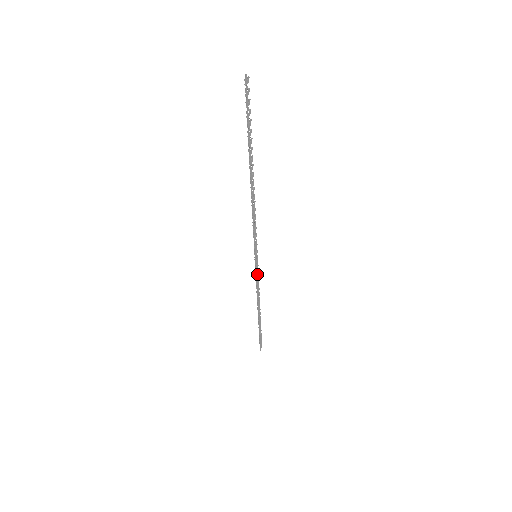
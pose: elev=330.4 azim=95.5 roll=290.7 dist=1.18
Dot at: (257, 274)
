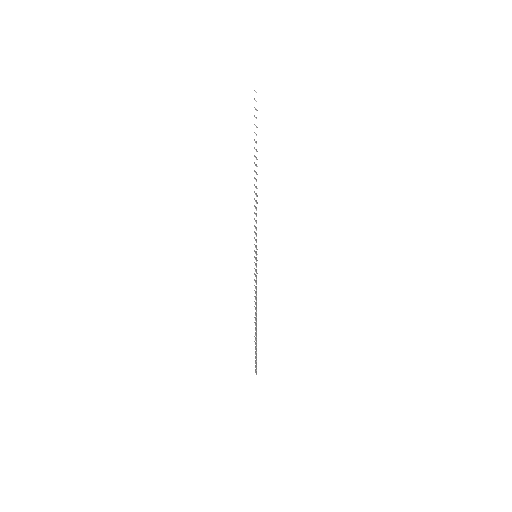
Dot at: (256, 277)
